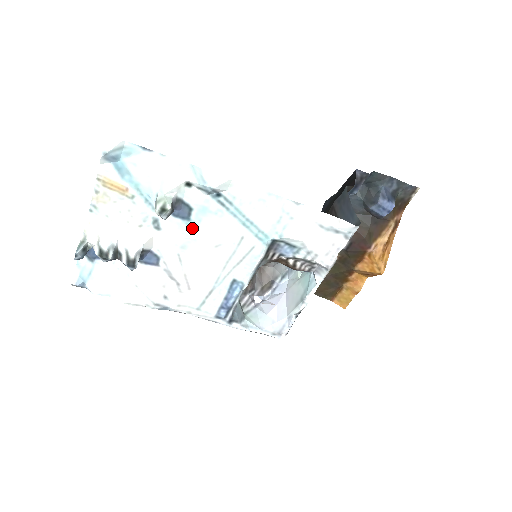
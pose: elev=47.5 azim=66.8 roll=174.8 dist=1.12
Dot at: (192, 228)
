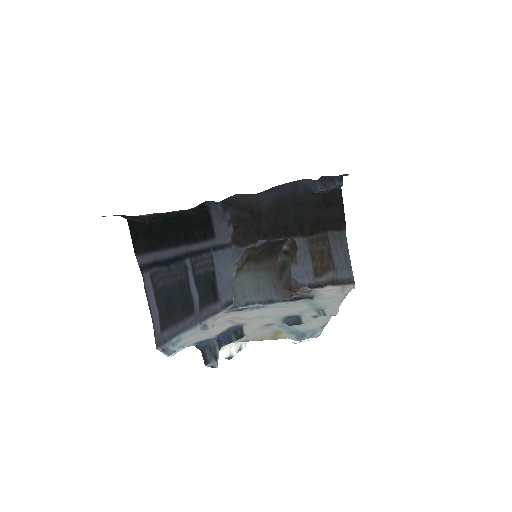
Dot at: (283, 316)
